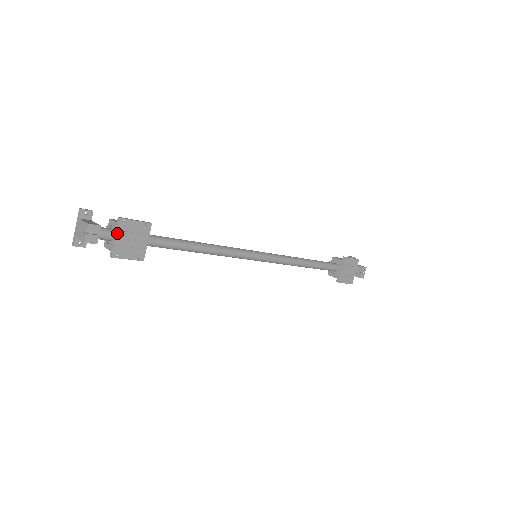
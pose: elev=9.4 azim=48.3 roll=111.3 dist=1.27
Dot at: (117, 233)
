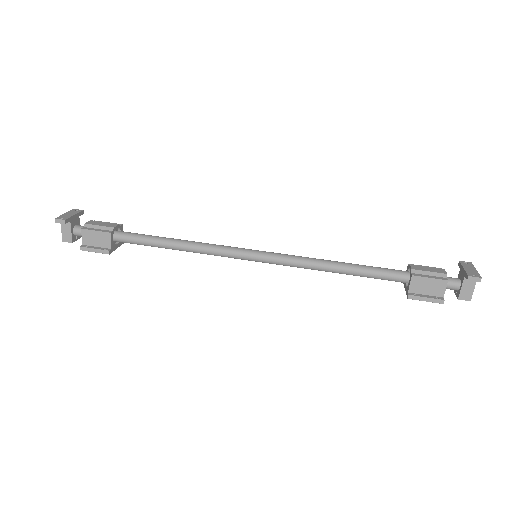
Dot at: occluded
